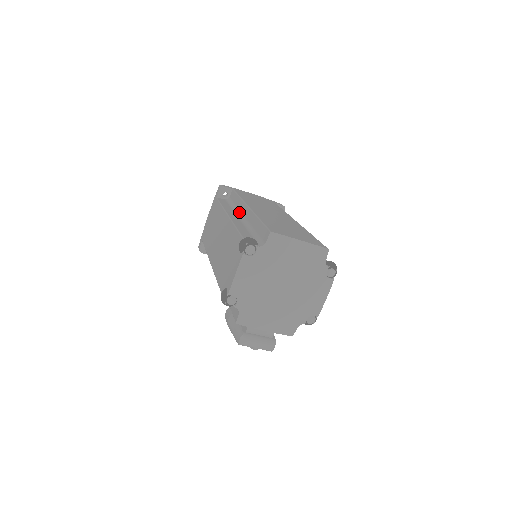
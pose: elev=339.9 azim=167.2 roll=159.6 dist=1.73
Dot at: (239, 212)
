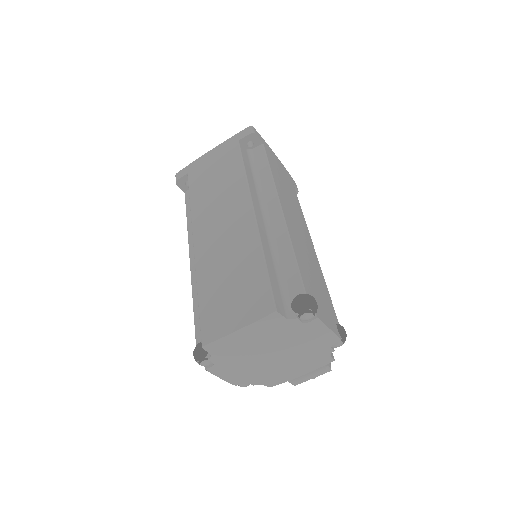
Dot at: occluded
